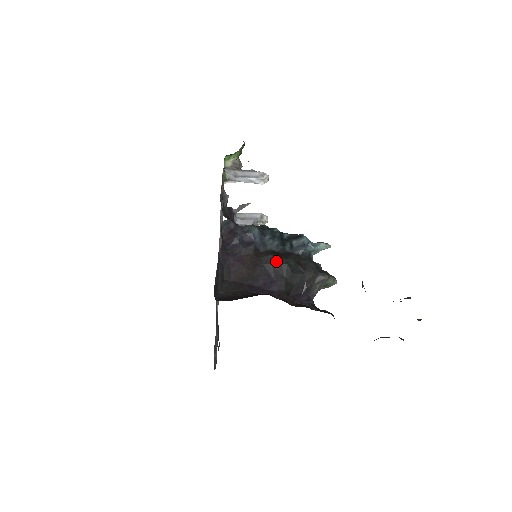
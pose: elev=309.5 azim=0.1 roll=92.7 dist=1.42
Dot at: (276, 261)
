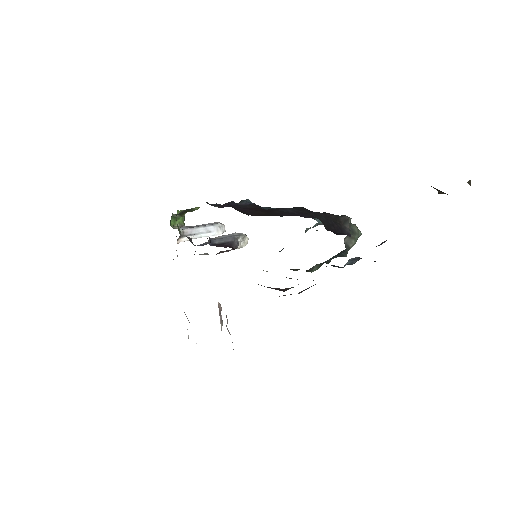
Dot at: (288, 208)
